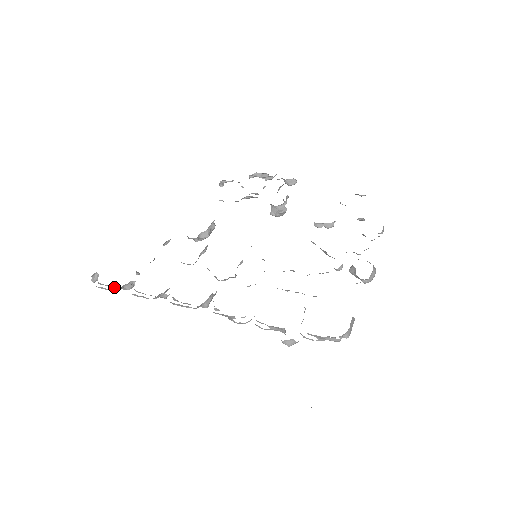
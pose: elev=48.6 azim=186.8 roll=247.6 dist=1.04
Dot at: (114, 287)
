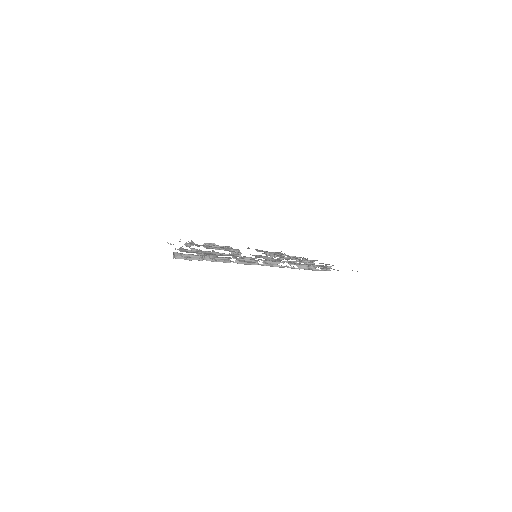
Dot at: (192, 259)
